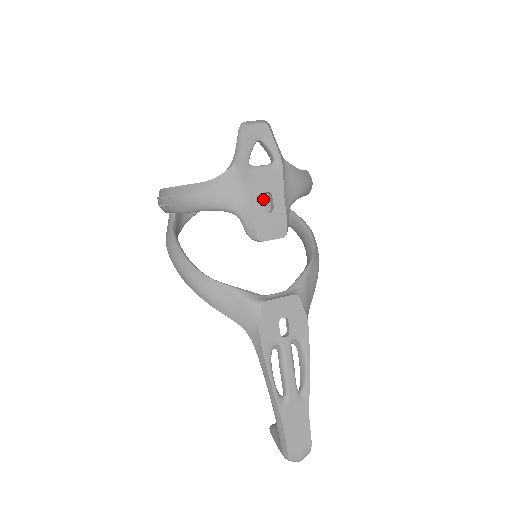
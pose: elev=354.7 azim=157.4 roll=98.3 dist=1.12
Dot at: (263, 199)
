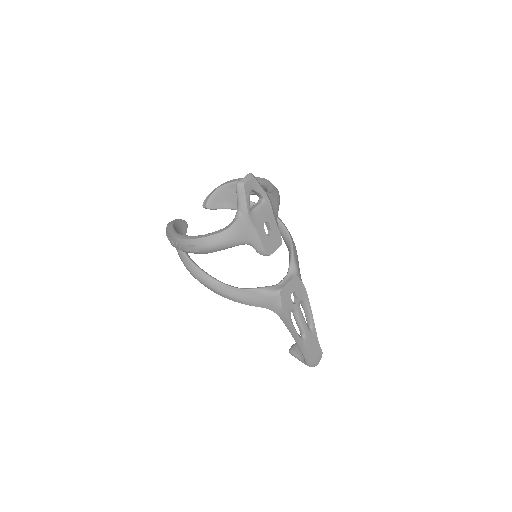
Dot at: (230, 199)
